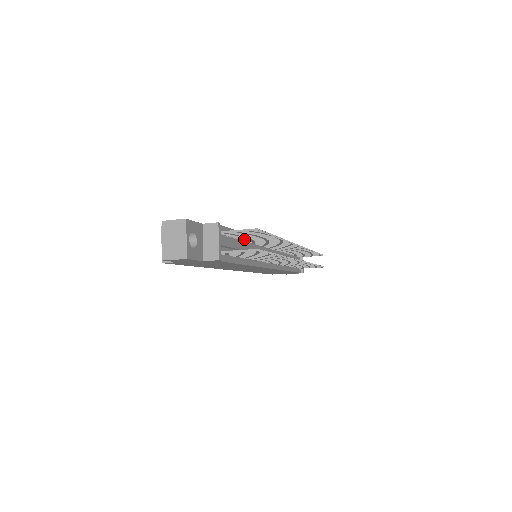
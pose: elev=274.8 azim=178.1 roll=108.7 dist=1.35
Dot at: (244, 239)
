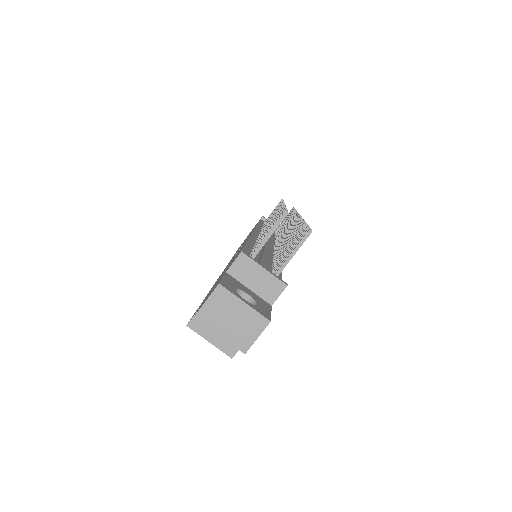
Dot at: occluded
